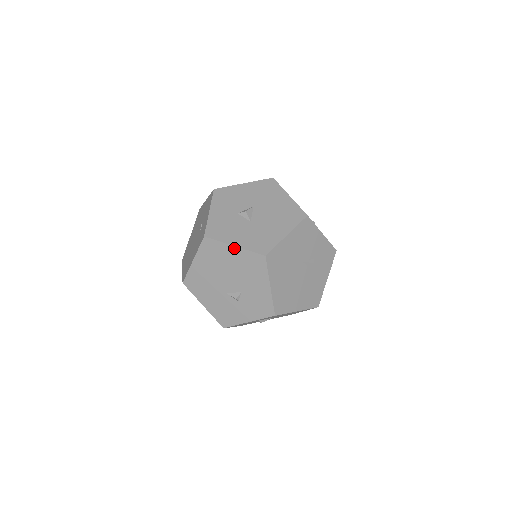
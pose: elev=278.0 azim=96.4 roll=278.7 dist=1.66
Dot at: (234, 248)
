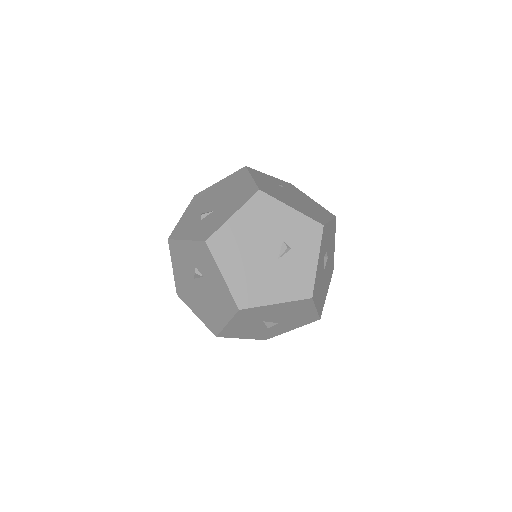
Dot at: occluded
